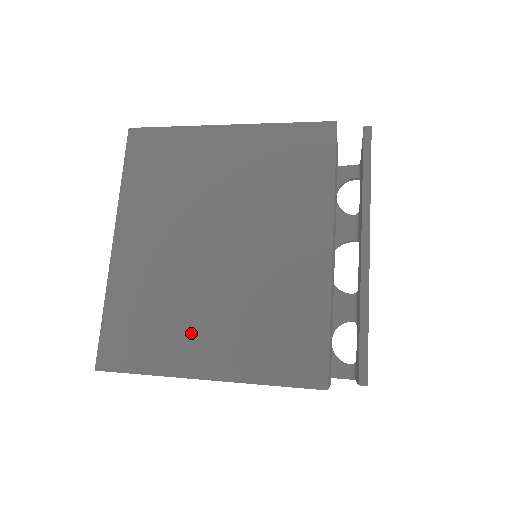
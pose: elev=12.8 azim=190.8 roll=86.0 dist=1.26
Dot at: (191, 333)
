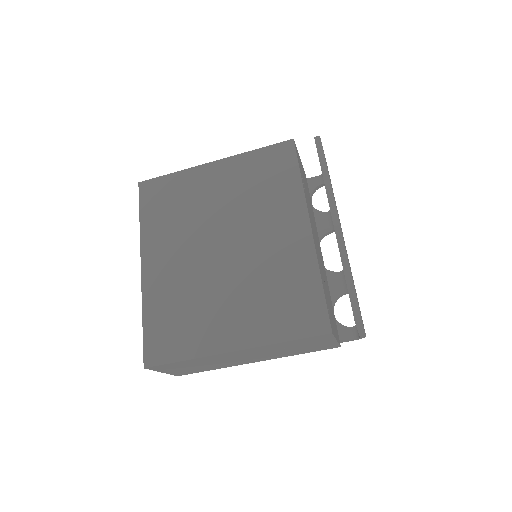
Dot at: (215, 319)
